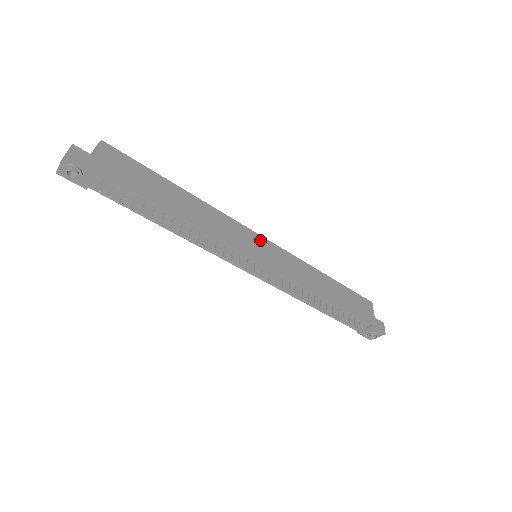
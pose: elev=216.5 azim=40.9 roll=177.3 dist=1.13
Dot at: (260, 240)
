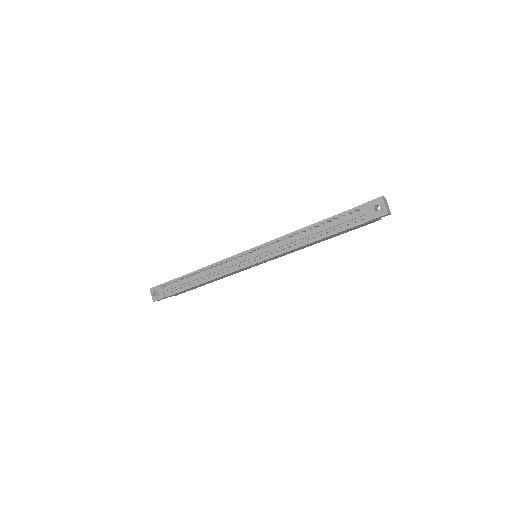
Dot at: occluded
